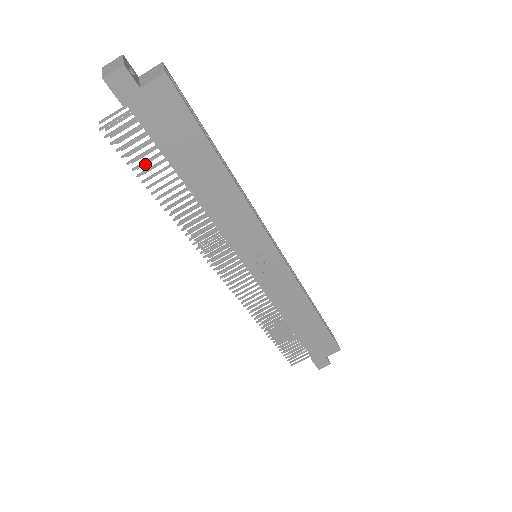
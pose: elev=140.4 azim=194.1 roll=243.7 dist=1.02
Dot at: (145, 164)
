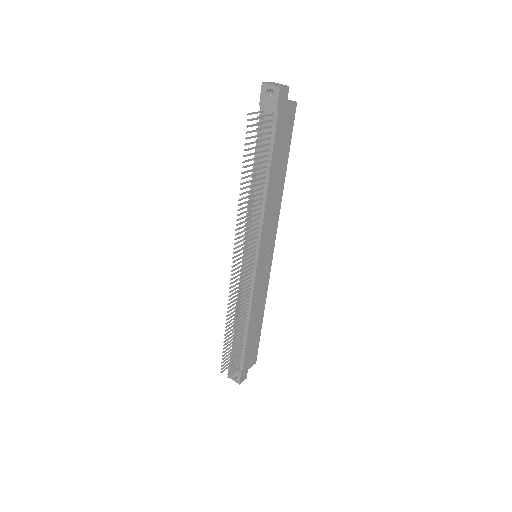
Dot at: (248, 155)
